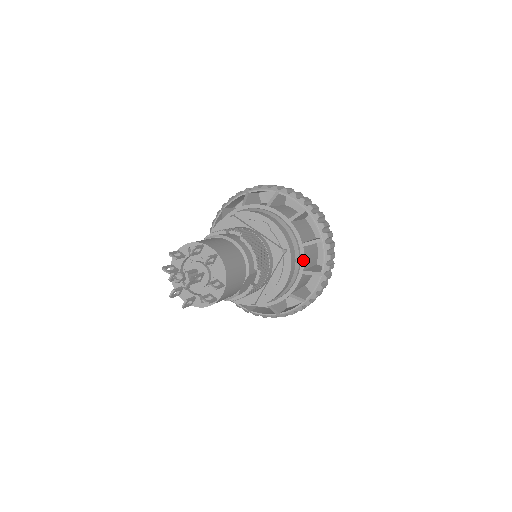
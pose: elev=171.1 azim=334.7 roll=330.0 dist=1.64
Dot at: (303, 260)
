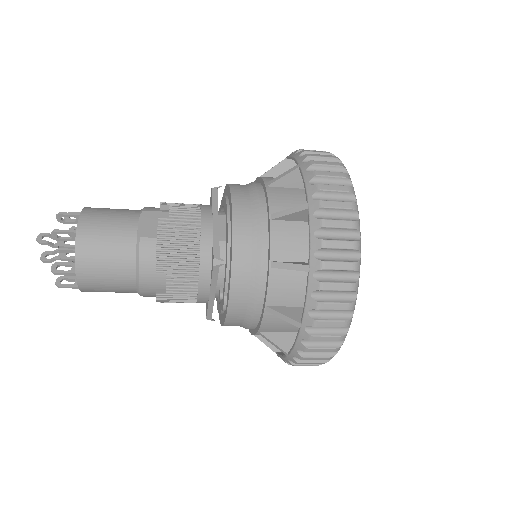
Dot at: (261, 181)
